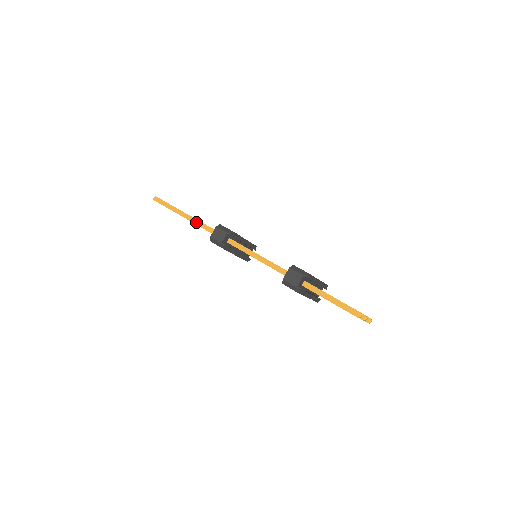
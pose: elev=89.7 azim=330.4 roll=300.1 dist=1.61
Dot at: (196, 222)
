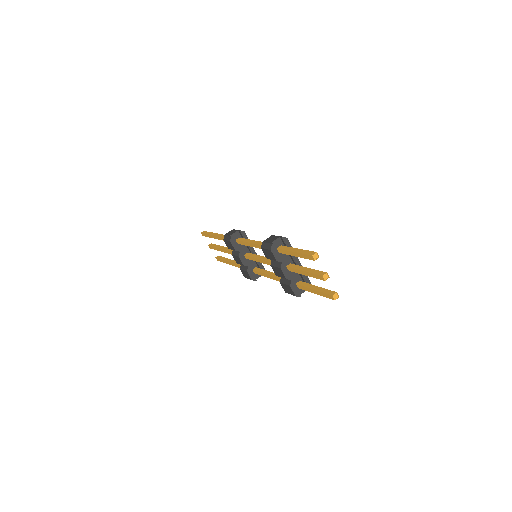
Dot at: (221, 235)
